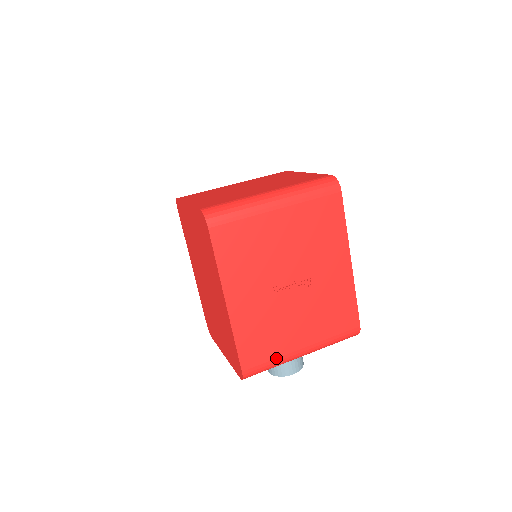
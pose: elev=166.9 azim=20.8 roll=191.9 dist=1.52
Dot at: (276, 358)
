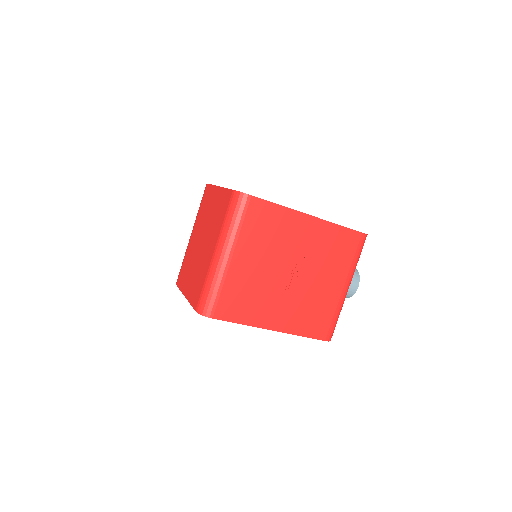
Dot at: (335, 312)
